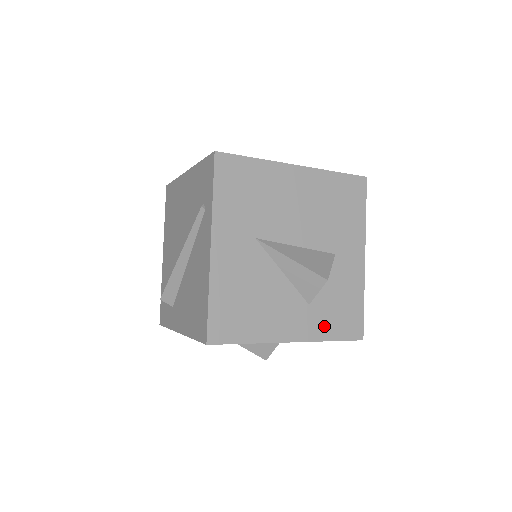
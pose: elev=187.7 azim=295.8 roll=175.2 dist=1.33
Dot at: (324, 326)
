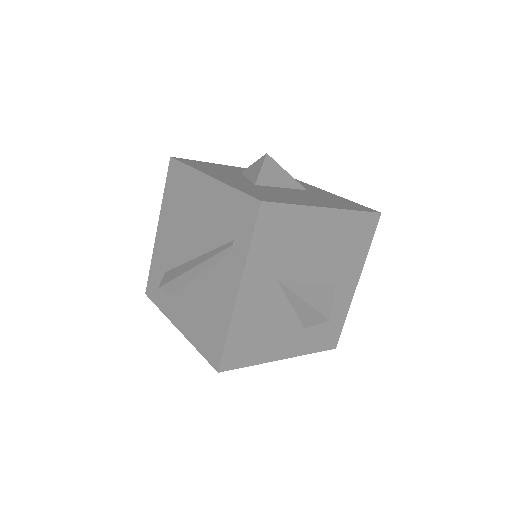
Dot at: (311, 343)
